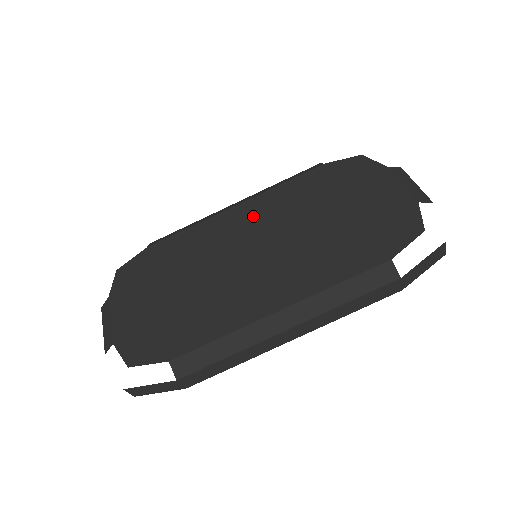
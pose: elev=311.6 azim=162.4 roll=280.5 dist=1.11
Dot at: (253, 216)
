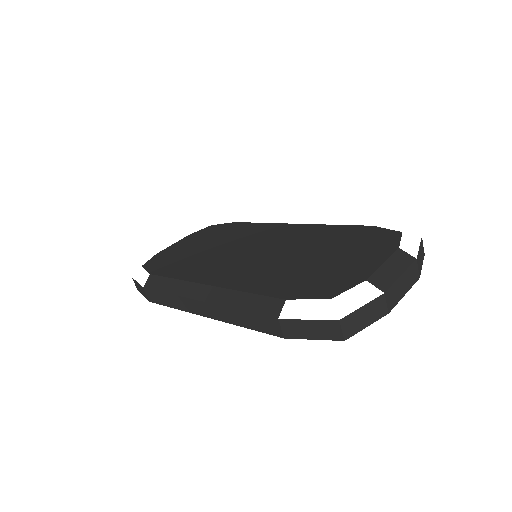
Dot at: (289, 233)
